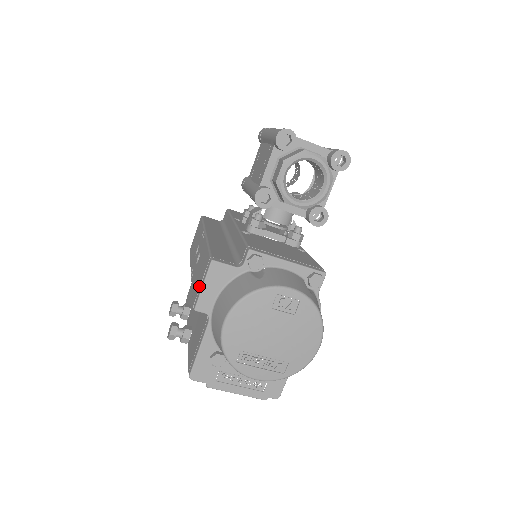
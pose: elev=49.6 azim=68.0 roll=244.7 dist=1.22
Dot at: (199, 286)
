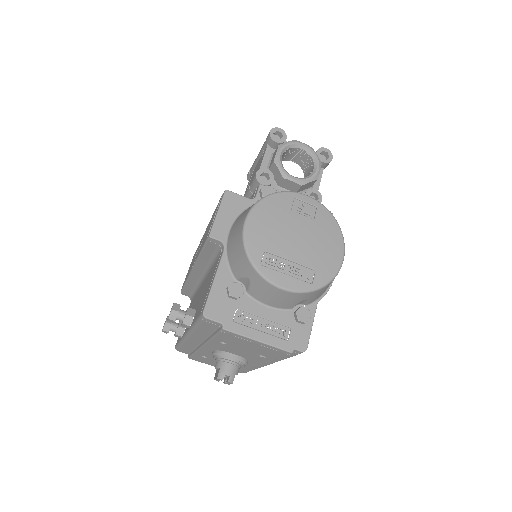
Dot at: (212, 221)
